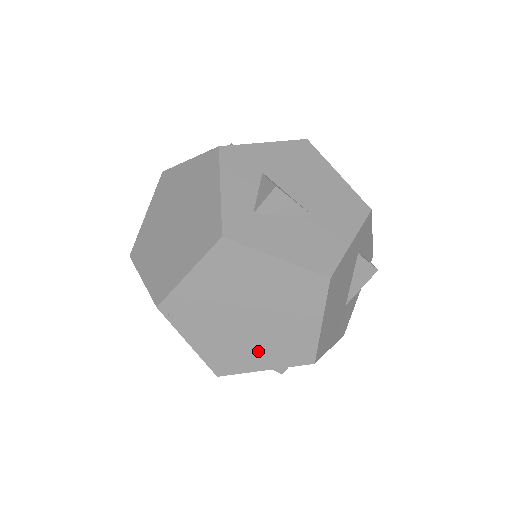
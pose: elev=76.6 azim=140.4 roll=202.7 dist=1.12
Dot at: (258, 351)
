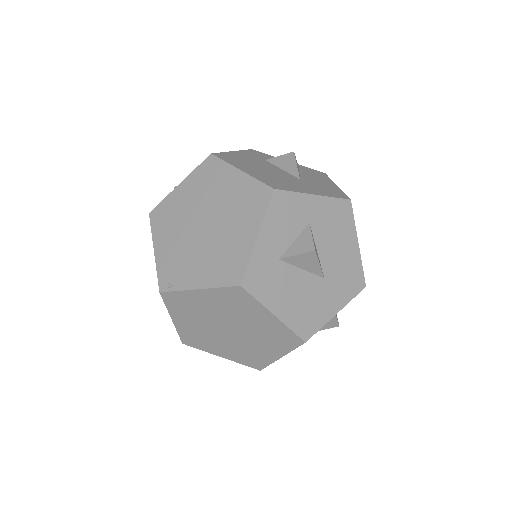
Dot at: (236, 233)
